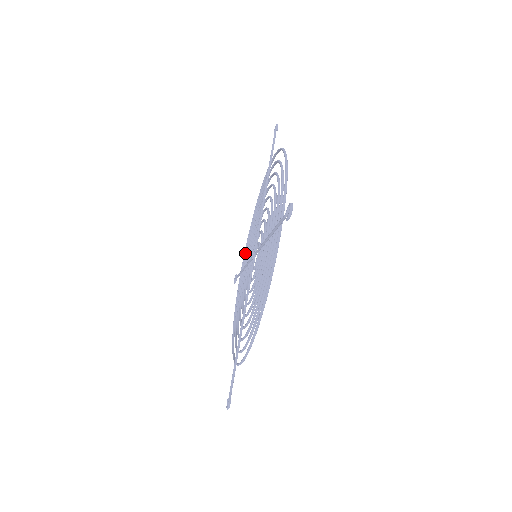
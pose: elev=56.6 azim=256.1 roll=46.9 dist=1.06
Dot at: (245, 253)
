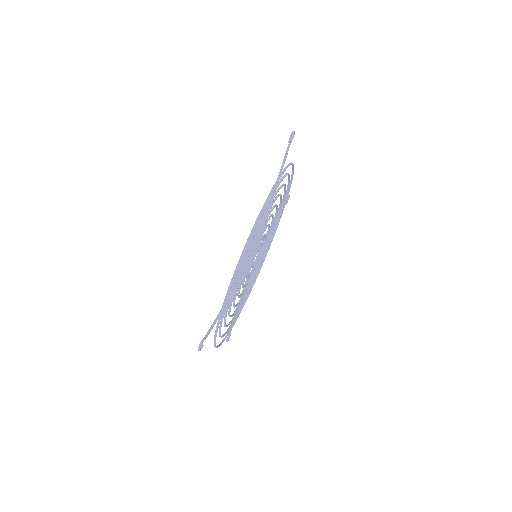
Dot at: occluded
